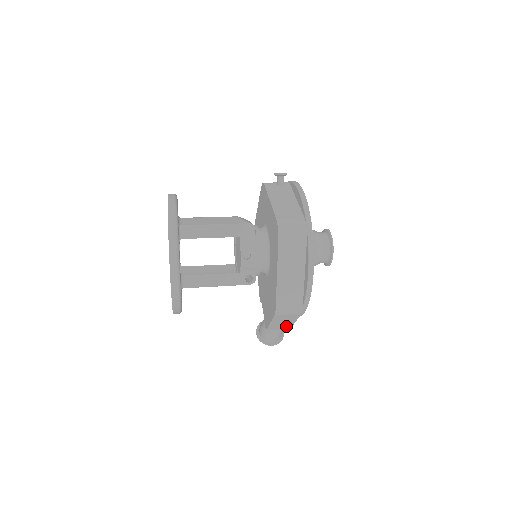
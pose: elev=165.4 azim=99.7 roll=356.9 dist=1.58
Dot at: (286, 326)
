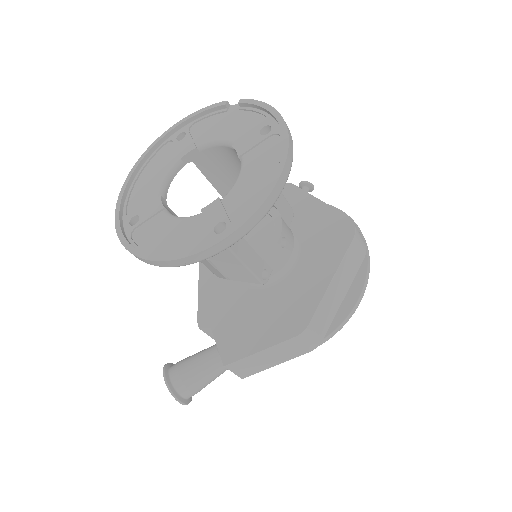
Dot at: (253, 369)
